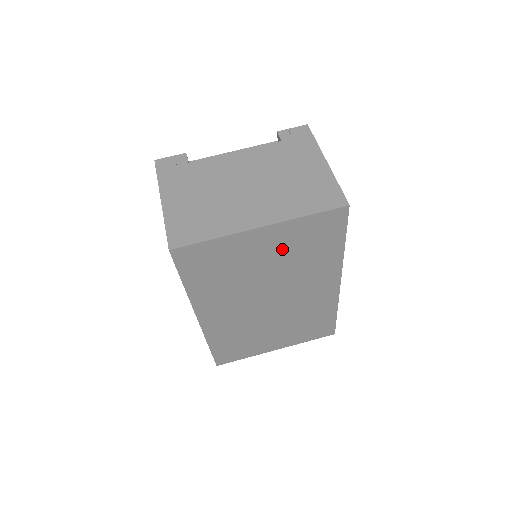
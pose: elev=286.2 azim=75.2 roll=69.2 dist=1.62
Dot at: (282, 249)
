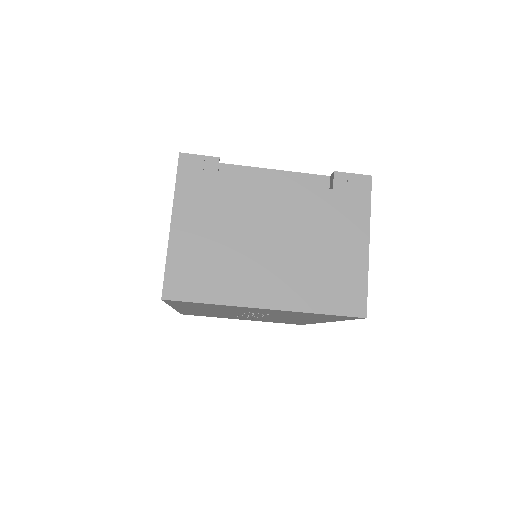
Dot at: (280, 313)
